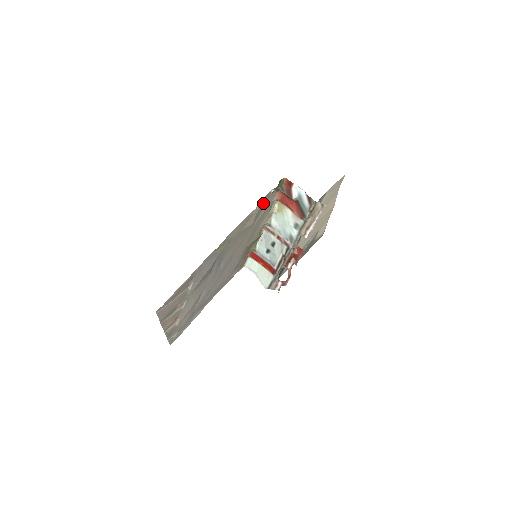
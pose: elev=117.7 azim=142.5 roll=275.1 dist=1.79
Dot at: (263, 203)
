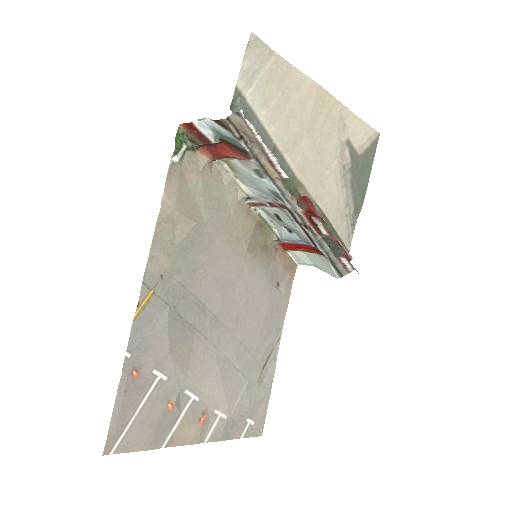
Dot at: (176, 187)
